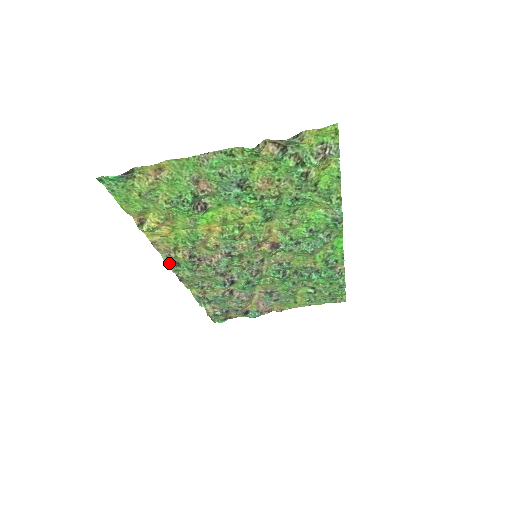
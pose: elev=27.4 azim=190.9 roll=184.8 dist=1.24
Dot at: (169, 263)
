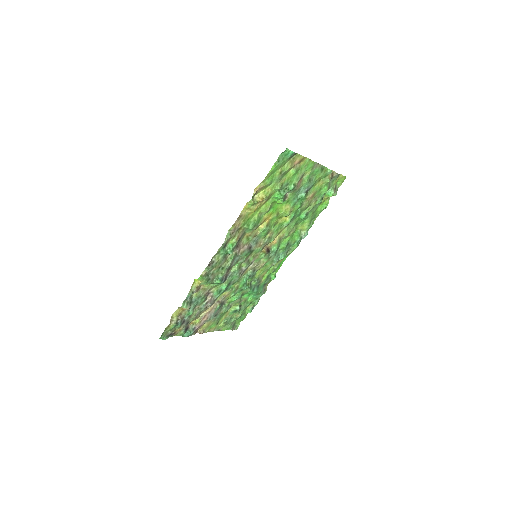
Dot at: (226, 241)
